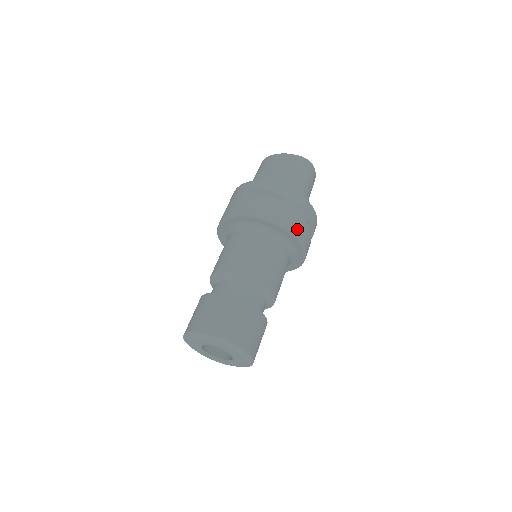
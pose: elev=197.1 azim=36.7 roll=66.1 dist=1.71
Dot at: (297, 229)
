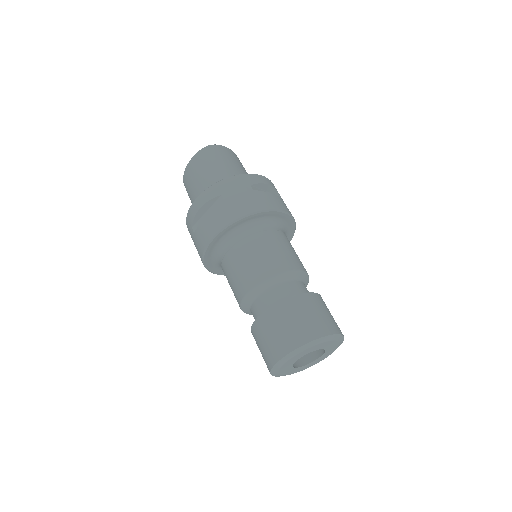
Dot at: (251, 205)
